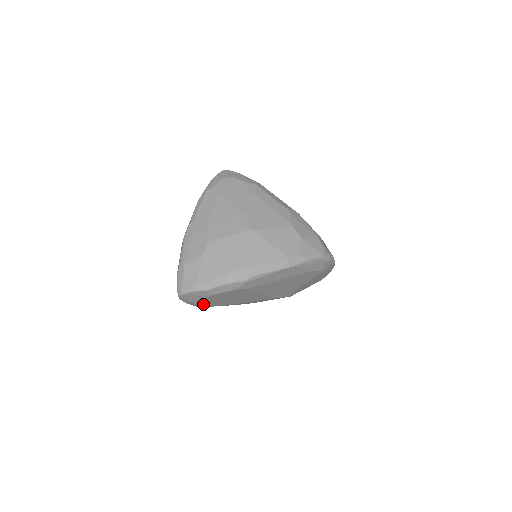
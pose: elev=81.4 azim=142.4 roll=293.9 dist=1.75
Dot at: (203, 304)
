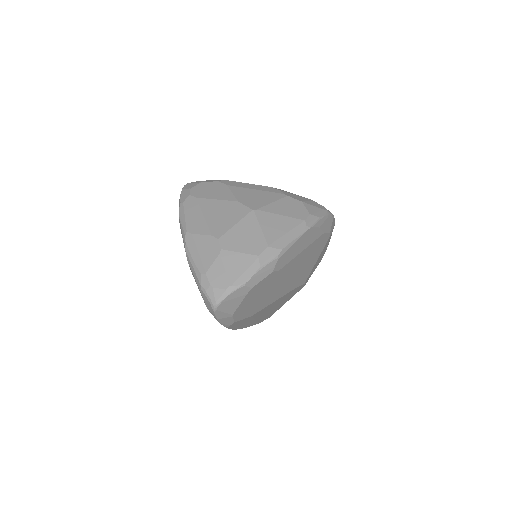
Dot at: (238, 315)
